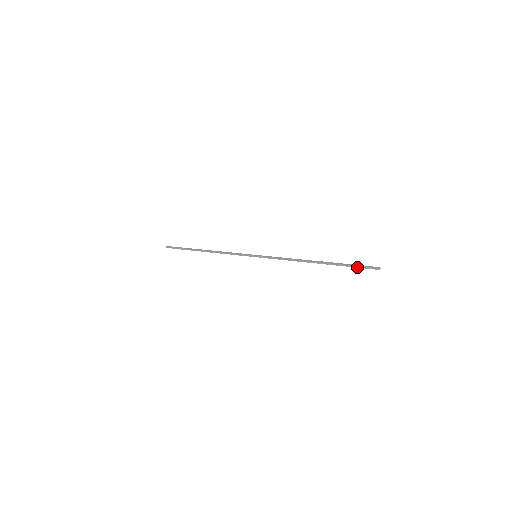
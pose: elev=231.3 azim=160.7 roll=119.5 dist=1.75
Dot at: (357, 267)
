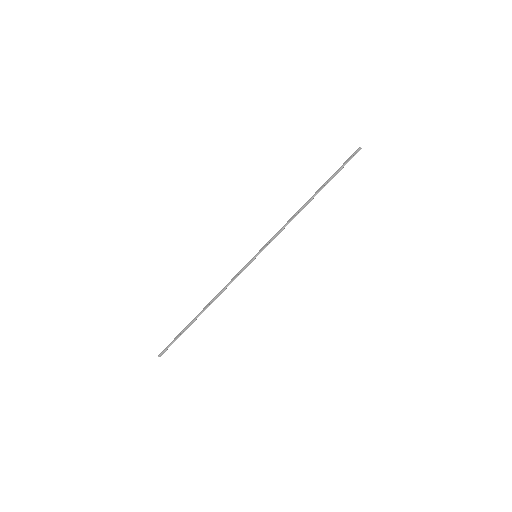
Dot at: occluded
